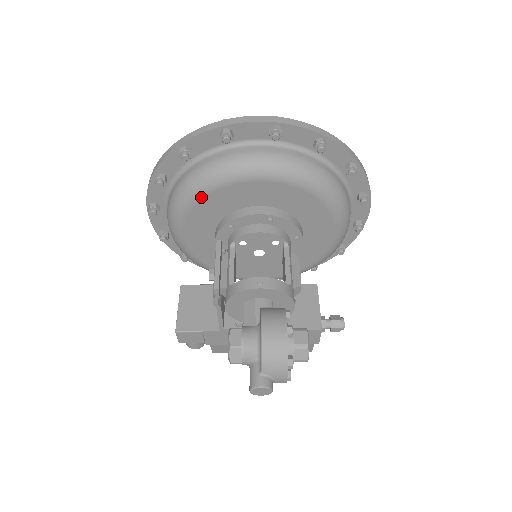
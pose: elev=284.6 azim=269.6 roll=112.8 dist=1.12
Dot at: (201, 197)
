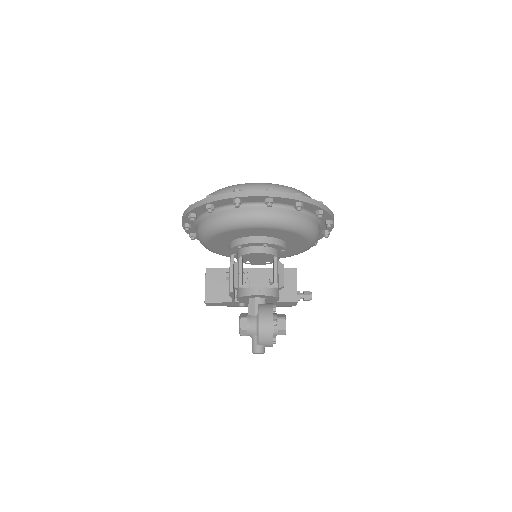
Dot at: (220, 233)
